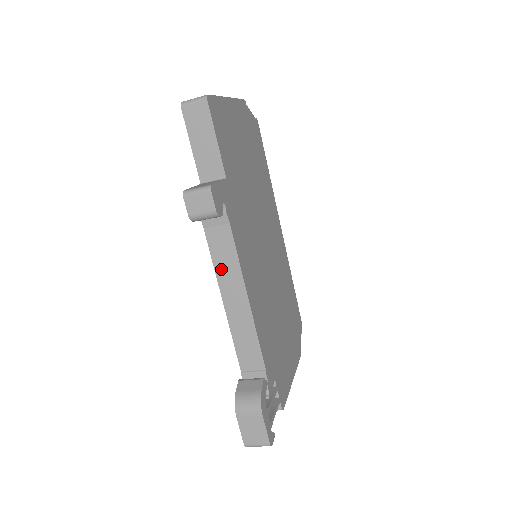
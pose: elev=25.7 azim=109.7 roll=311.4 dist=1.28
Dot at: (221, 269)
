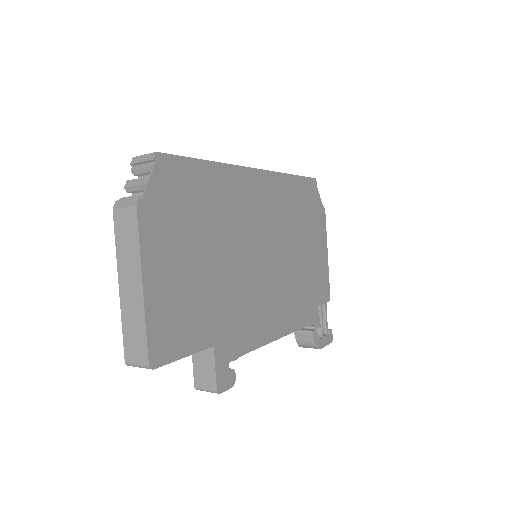
Dot at: occluded
